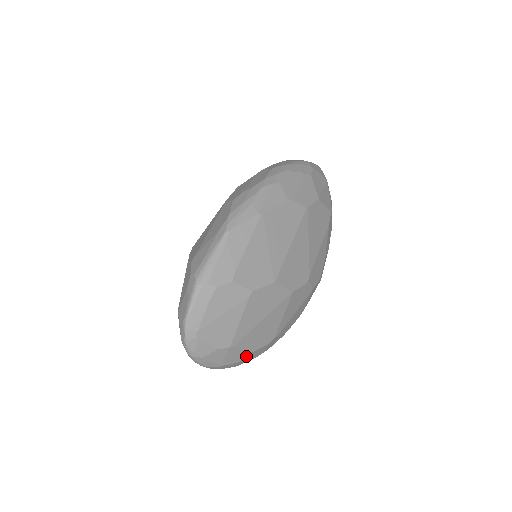
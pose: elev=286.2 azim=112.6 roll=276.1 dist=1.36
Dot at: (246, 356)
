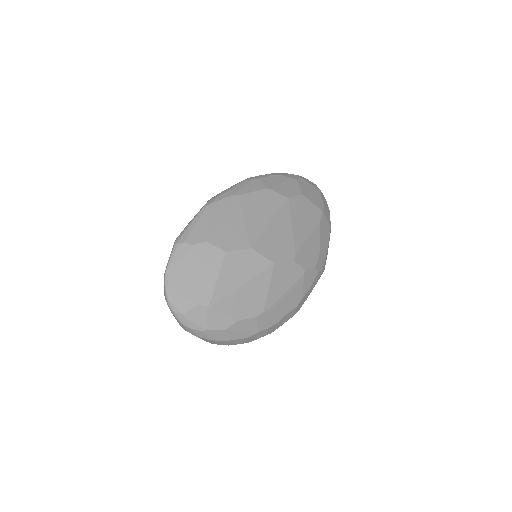
Dot at: (232, 324)
